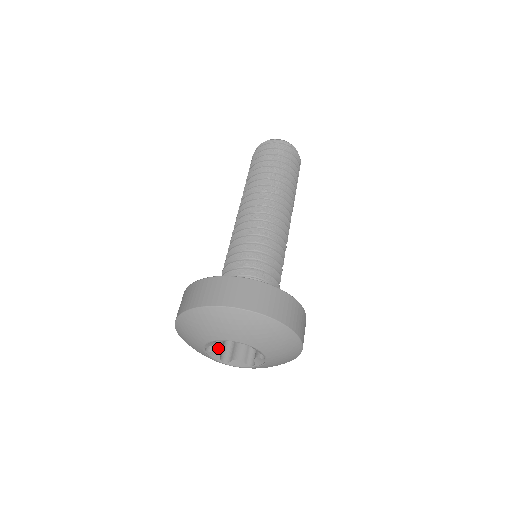
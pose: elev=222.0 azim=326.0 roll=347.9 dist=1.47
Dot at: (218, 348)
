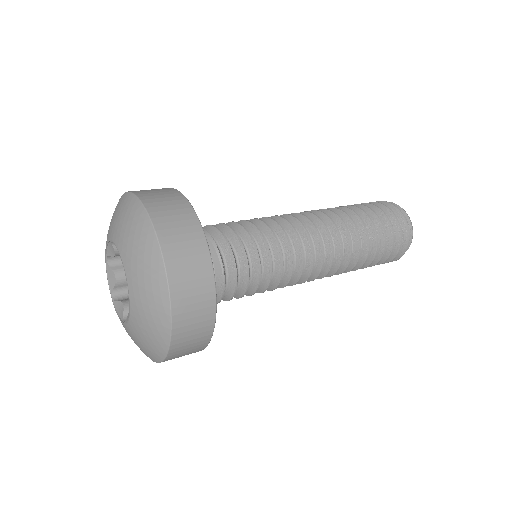
Dot at: (121, 275)
